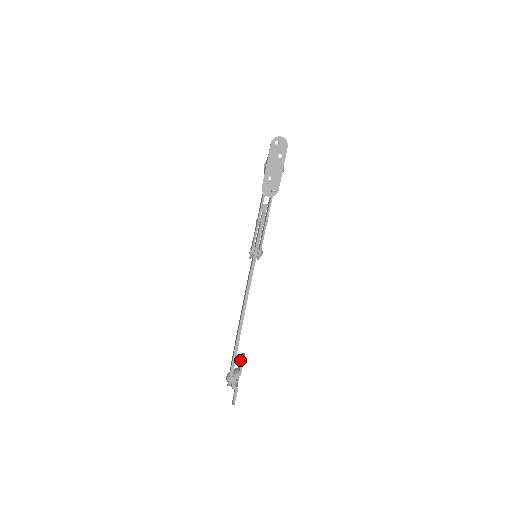
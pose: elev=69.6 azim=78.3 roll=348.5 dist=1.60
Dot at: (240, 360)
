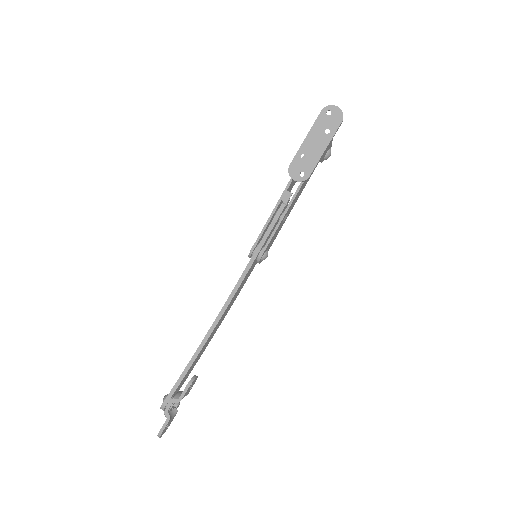
Dot at: occluded
